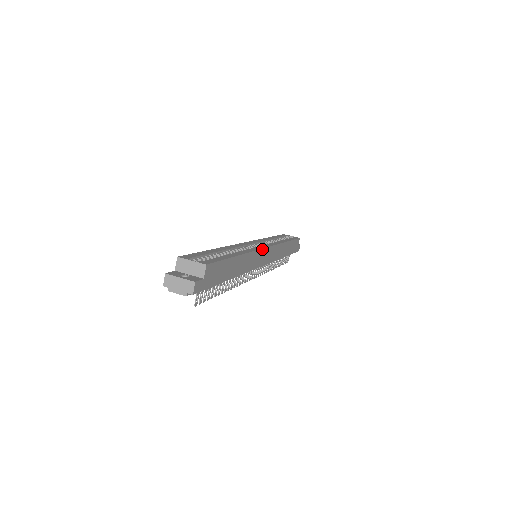
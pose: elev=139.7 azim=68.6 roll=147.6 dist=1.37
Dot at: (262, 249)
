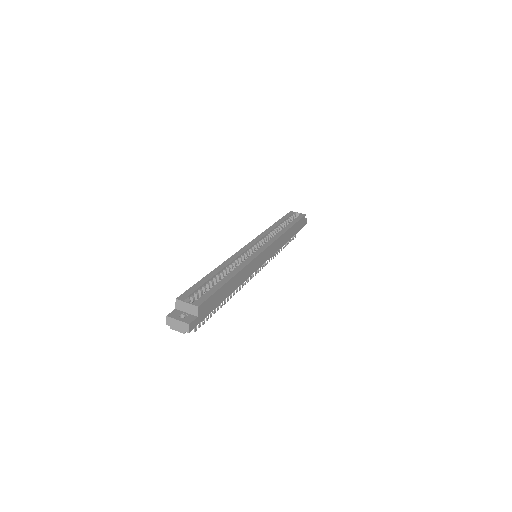
Dot at: (259, 255)
